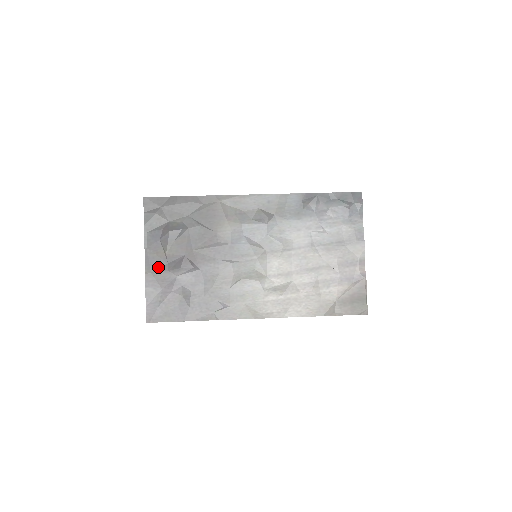
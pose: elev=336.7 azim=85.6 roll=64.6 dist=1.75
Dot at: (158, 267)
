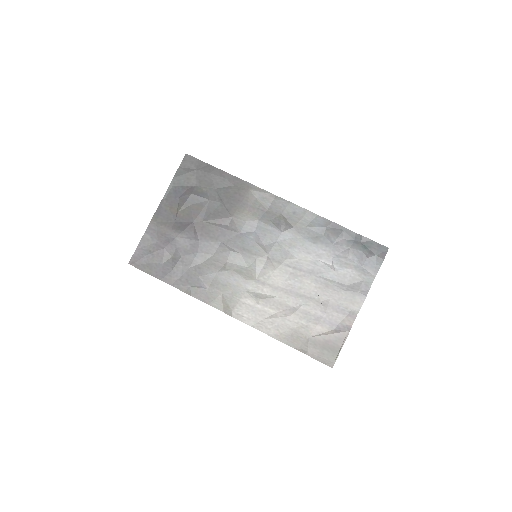
Dot at: (165, 220)
